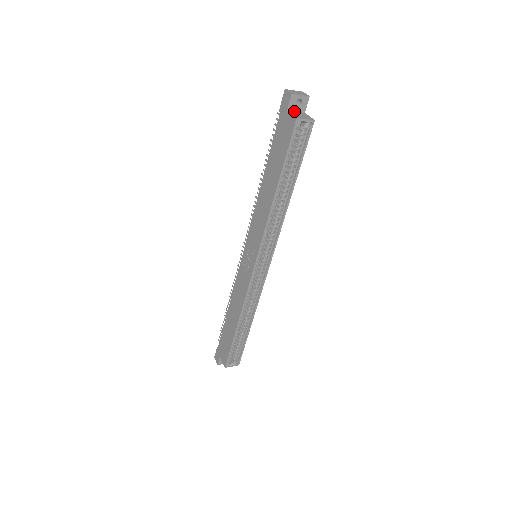
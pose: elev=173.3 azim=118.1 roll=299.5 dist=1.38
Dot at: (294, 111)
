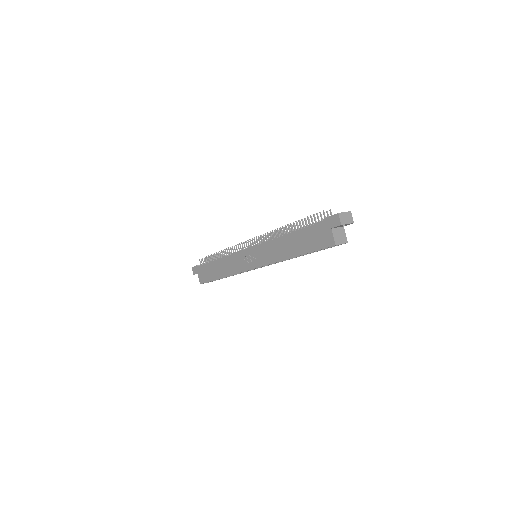
Dot at: (336, 227)
